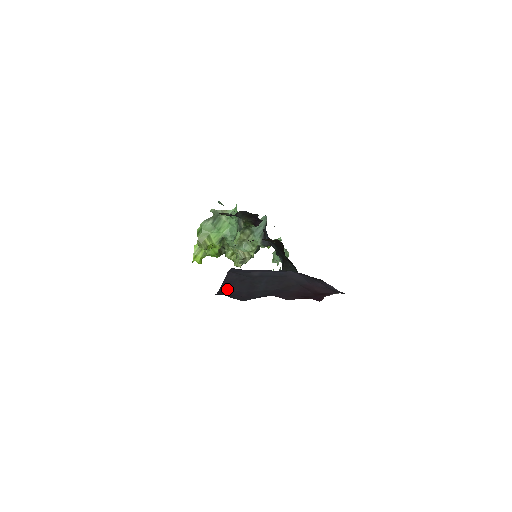
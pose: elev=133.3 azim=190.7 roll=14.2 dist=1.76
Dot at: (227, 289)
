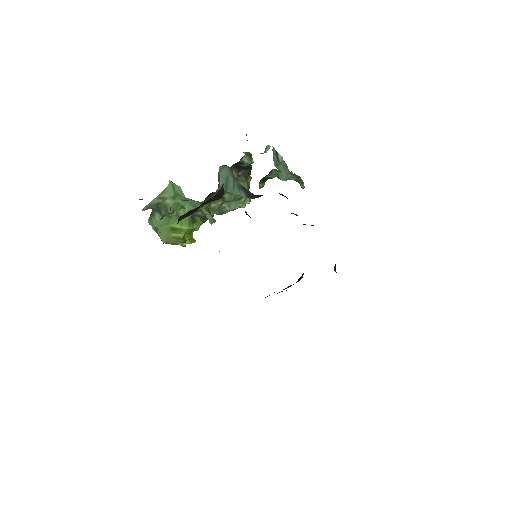
Dot at: occluded
